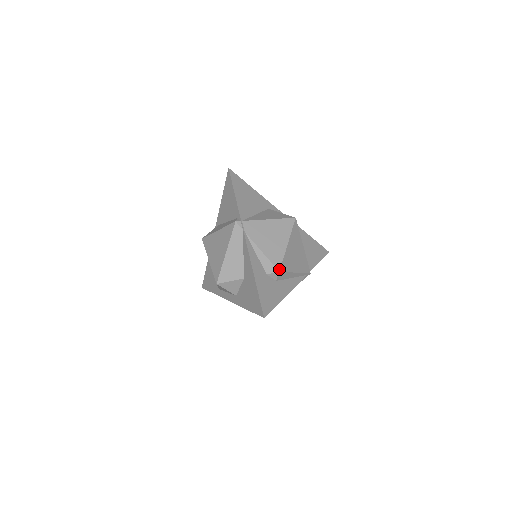
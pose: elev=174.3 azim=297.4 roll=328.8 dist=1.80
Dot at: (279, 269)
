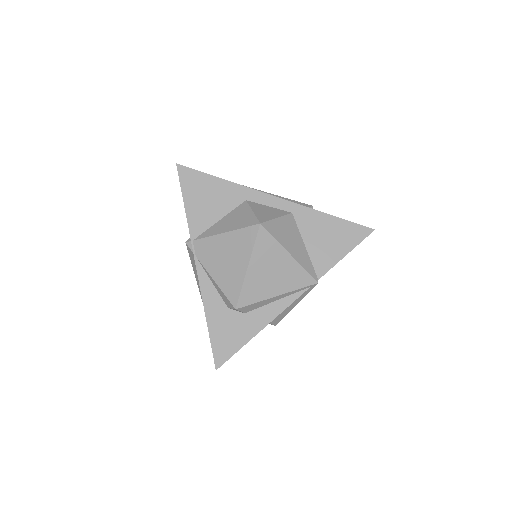
Dot at: (235, 306)
